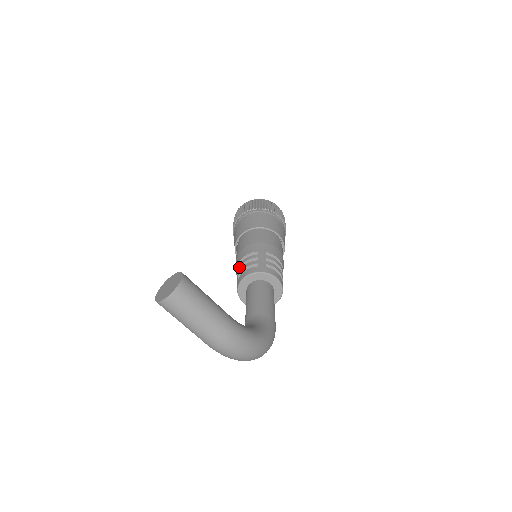
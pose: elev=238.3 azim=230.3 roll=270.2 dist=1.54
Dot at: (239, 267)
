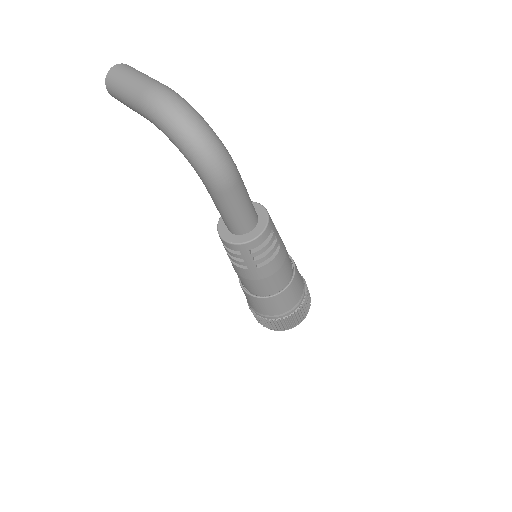
Dot at: occluded
